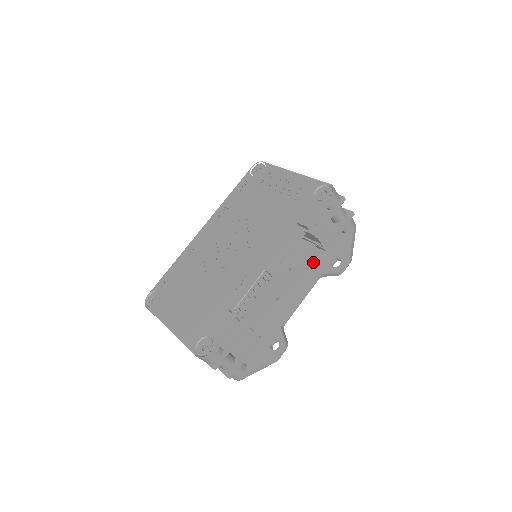
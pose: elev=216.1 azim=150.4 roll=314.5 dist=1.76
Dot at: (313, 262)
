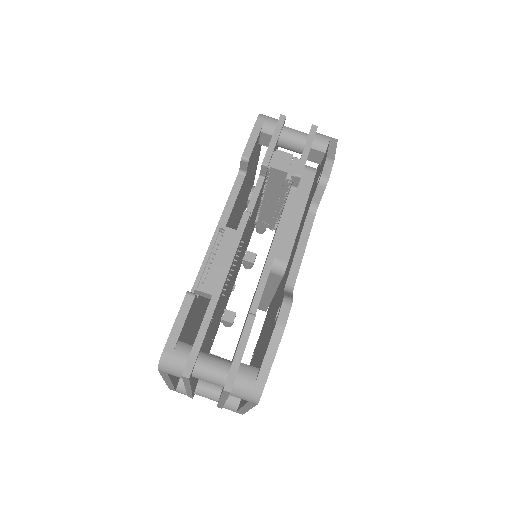
Dot at: (307, 207)
